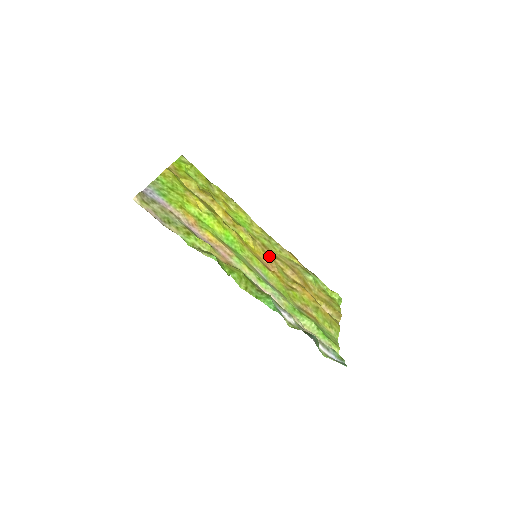
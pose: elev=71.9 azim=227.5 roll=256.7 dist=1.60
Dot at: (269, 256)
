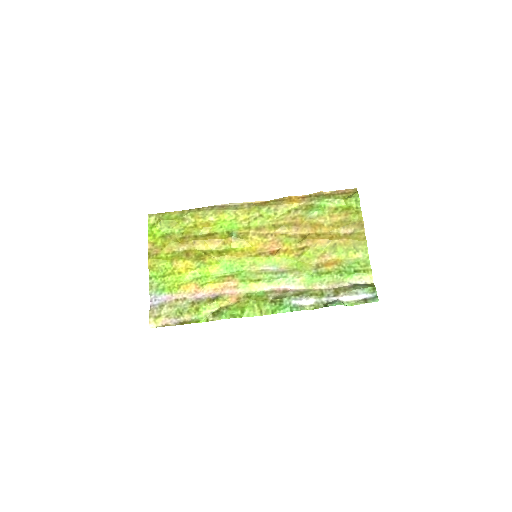
Dot at: (268, 235)
